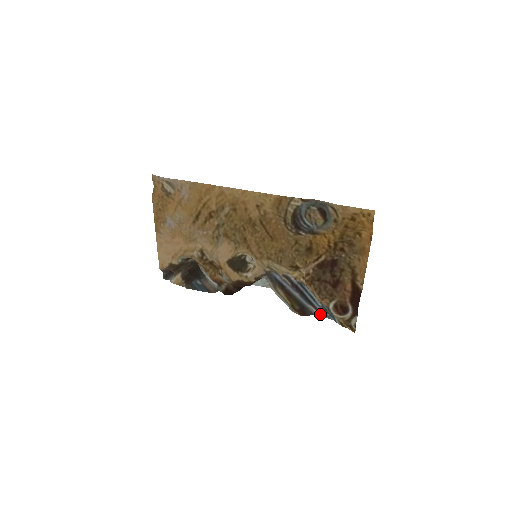
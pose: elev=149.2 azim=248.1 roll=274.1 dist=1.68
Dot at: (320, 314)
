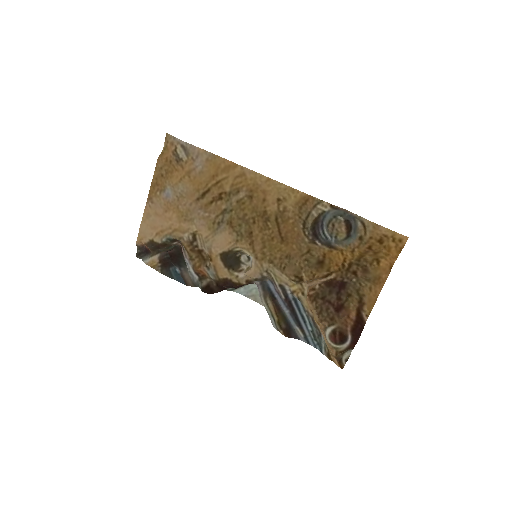
Dot at: (306, 340)
